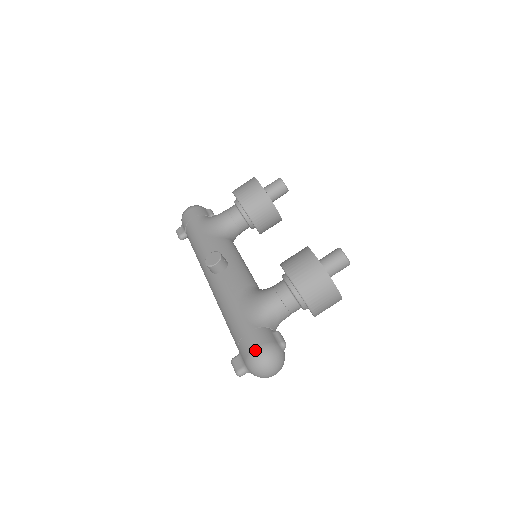
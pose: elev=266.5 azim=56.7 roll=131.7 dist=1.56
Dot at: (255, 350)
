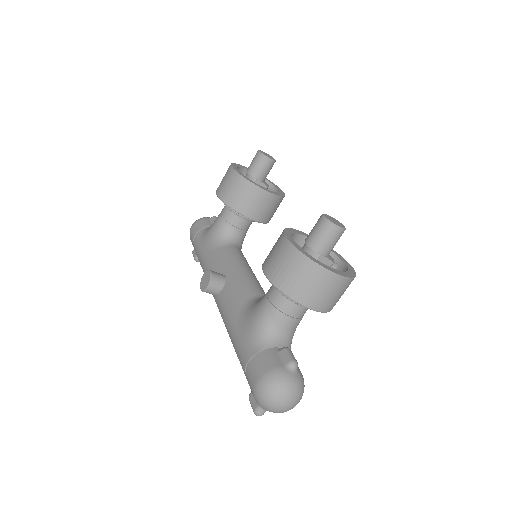
Dot at: (256, 384)
